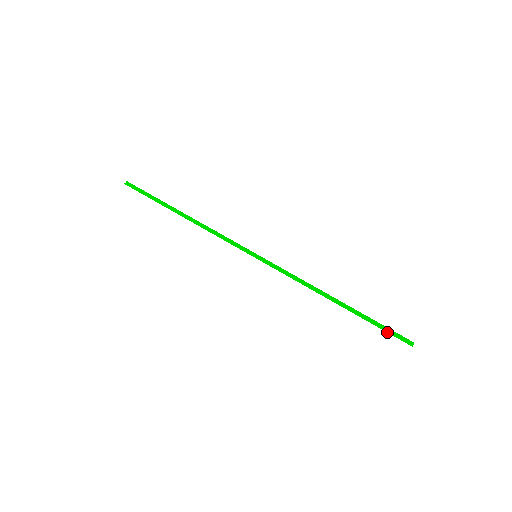
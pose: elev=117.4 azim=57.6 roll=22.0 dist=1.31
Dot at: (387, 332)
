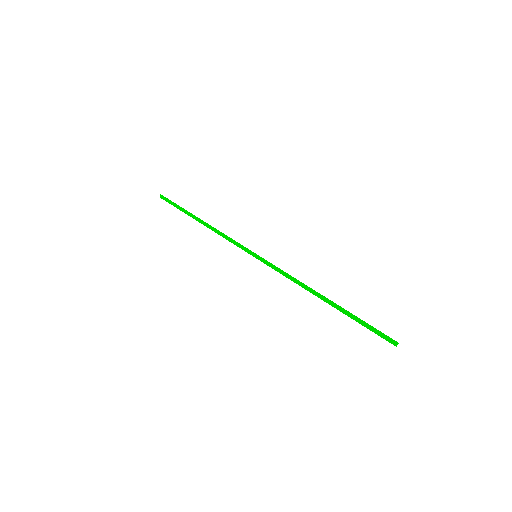
Dot at: occluded
